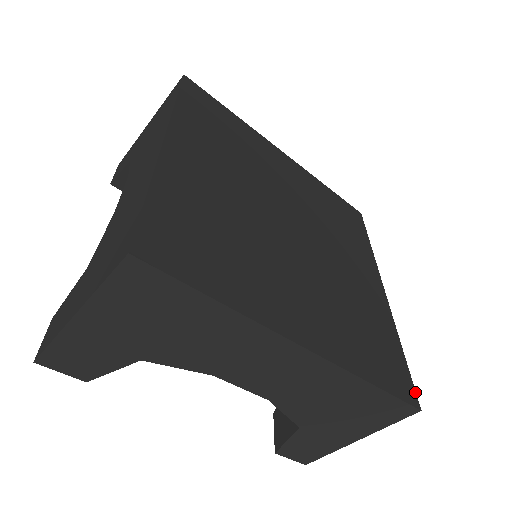
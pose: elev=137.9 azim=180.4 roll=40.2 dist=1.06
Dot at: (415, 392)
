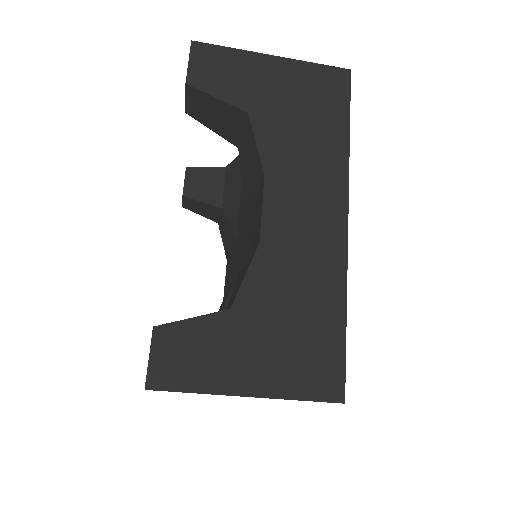
Dot at: occluded
